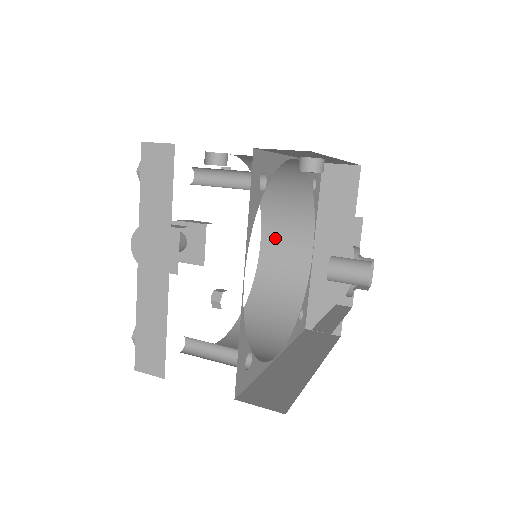
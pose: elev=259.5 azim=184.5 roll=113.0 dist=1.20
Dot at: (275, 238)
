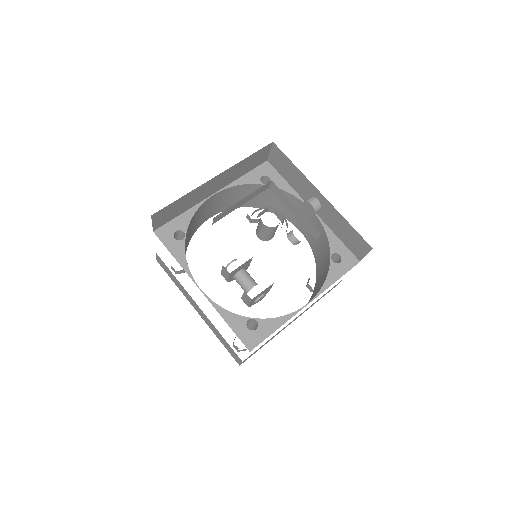
Dot at: occluded
